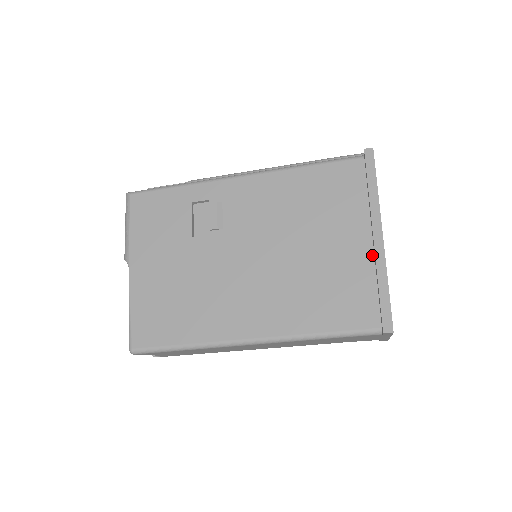
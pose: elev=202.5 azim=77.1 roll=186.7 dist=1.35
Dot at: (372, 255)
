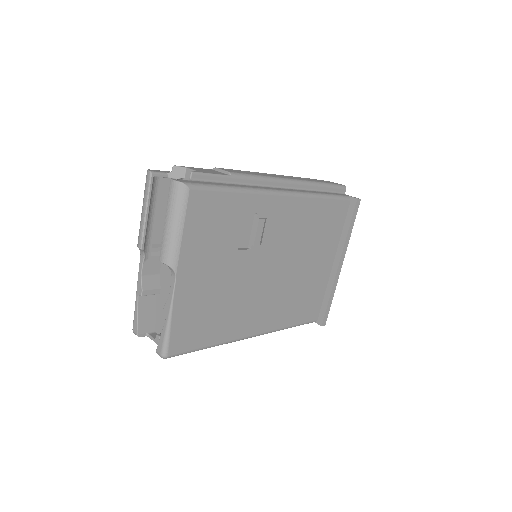
Dot at: (330, 274)
